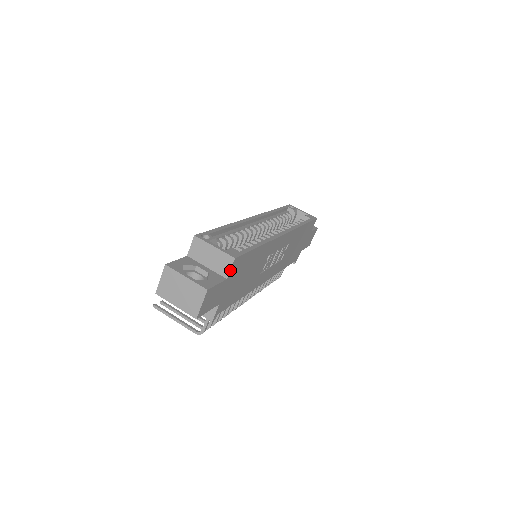
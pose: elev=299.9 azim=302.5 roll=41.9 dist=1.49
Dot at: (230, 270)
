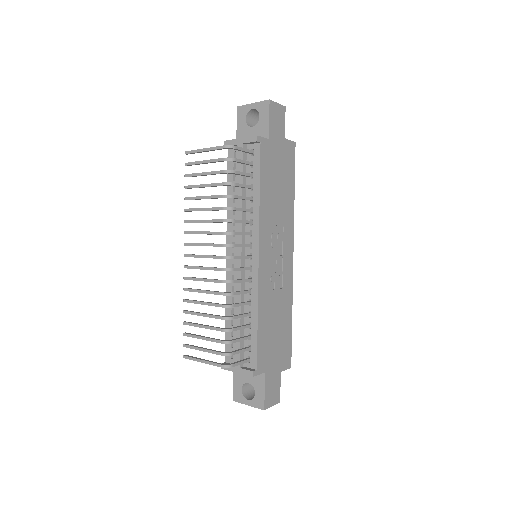
Dot at: (289, 140)
